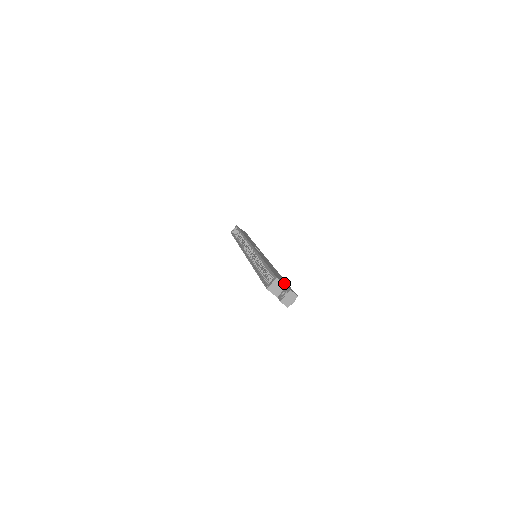
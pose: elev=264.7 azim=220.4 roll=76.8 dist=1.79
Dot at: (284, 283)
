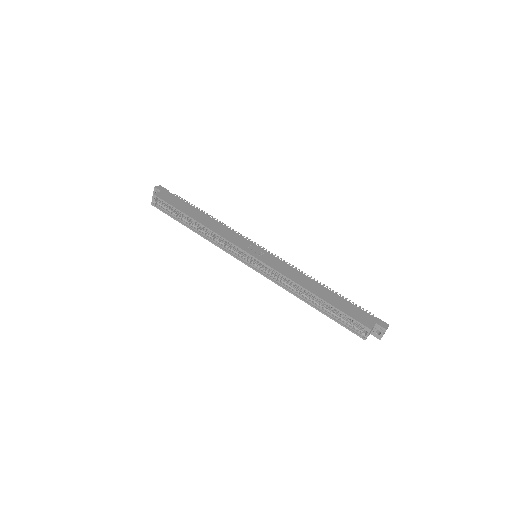
Dot at: (373, 323)
